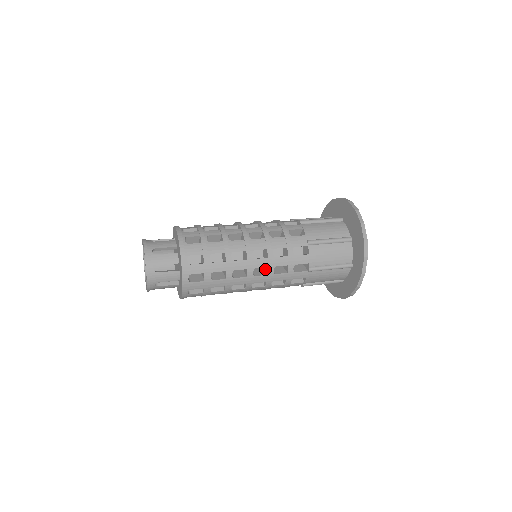
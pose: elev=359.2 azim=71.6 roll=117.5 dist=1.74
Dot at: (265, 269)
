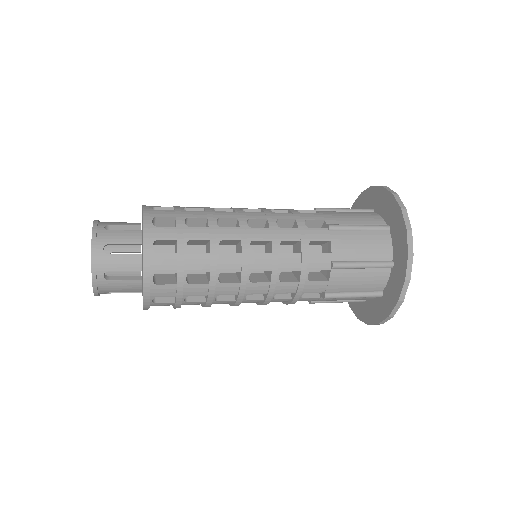
Dot at: occluded
